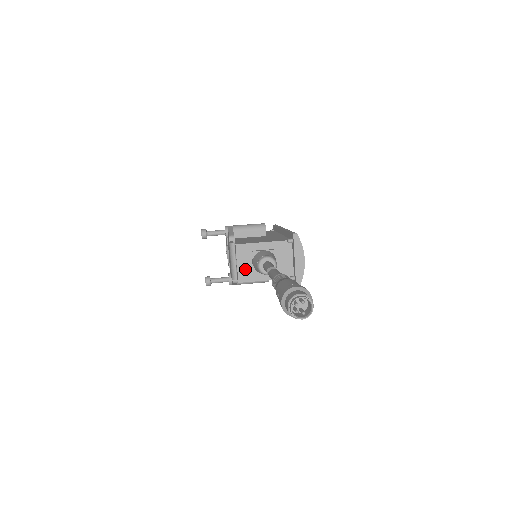
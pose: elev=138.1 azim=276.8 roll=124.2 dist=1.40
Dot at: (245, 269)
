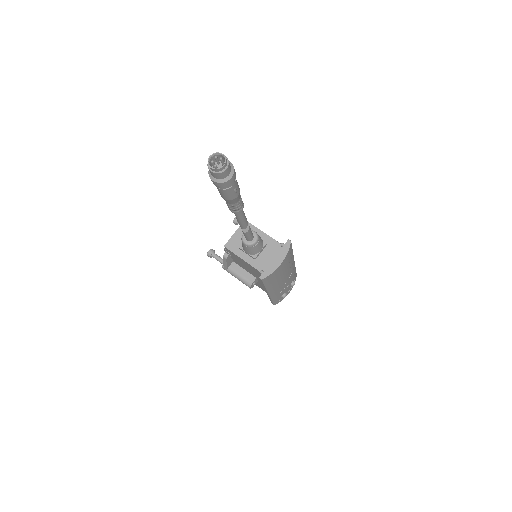
Dot at: (236, 241)
